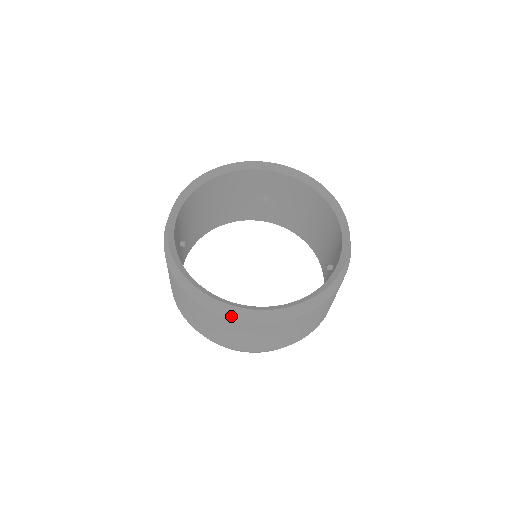
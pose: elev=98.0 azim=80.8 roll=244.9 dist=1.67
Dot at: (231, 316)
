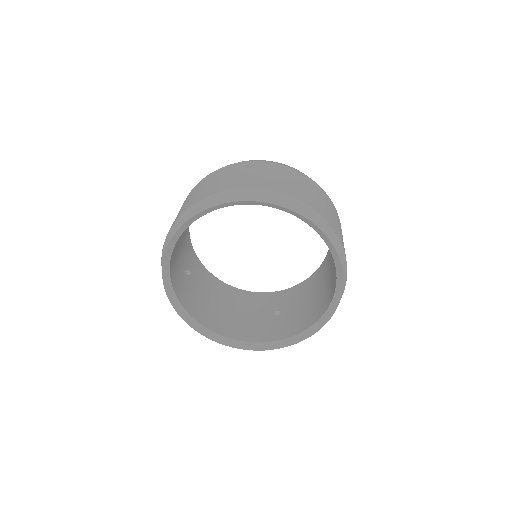
Dot at: occluded
